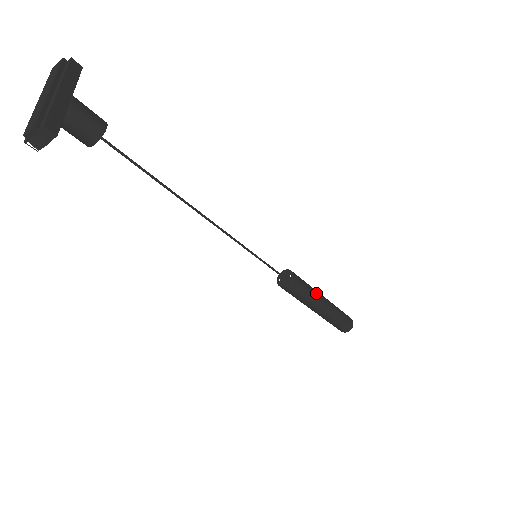
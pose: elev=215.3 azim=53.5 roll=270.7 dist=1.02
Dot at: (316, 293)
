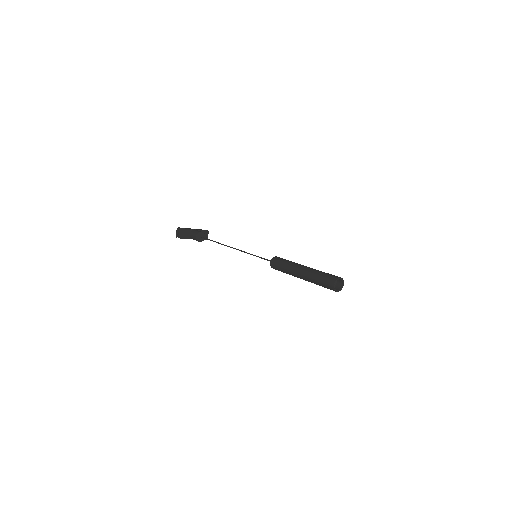
Dot at: (296, 263)
